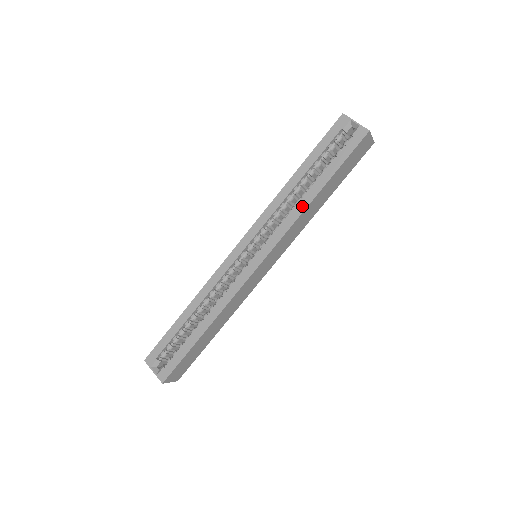
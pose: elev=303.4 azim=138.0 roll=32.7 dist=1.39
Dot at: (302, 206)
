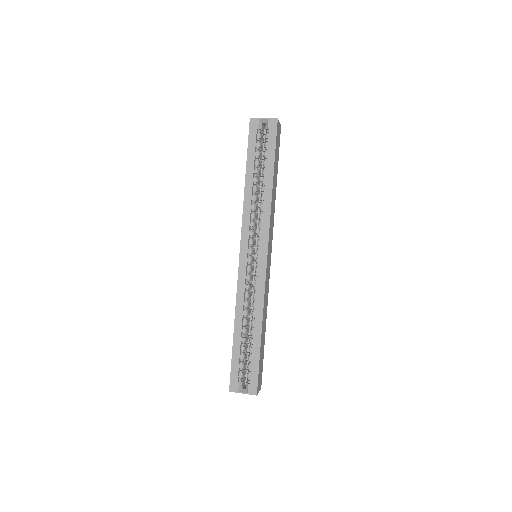
Dot at: (268, 198)
